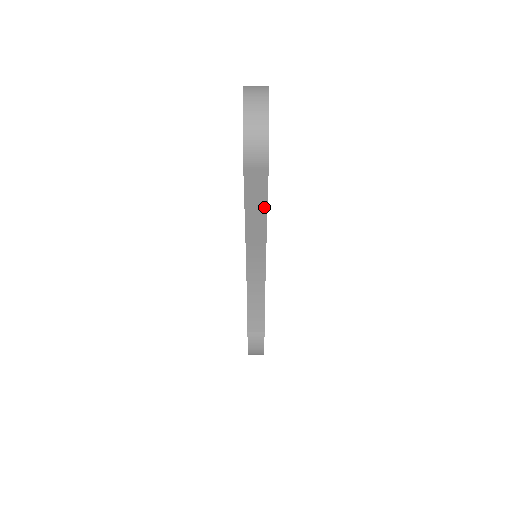
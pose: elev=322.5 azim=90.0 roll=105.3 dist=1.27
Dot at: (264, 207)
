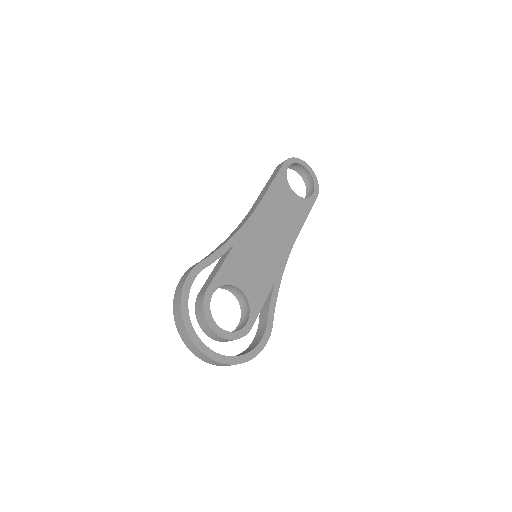
Dot at: (272, 181)
